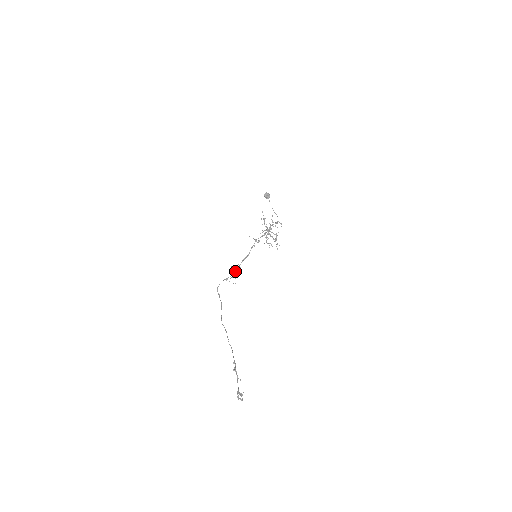
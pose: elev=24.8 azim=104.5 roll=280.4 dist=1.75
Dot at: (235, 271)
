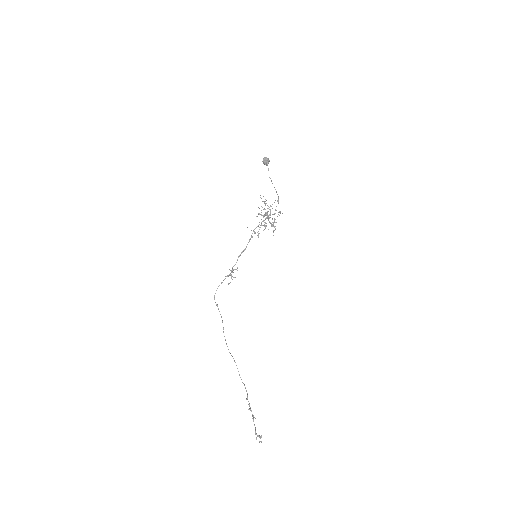
Dot at: (232, 272)
